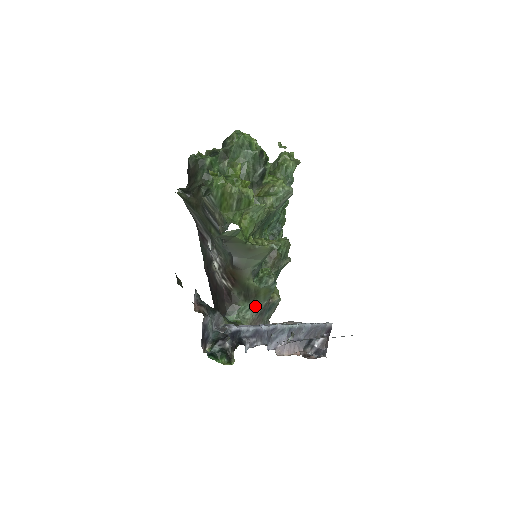
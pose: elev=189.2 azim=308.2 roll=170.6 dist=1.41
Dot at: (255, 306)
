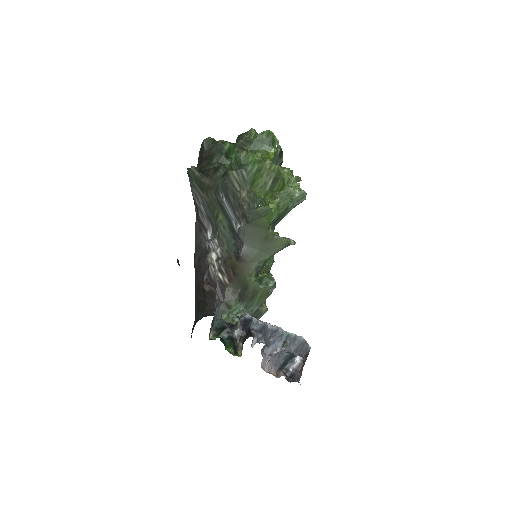
Dot at: (246, 309)
